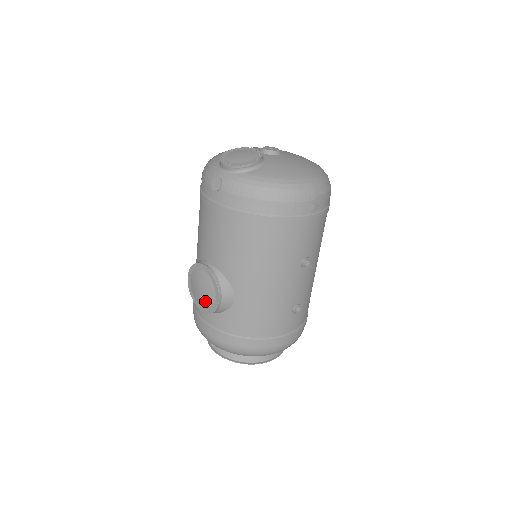
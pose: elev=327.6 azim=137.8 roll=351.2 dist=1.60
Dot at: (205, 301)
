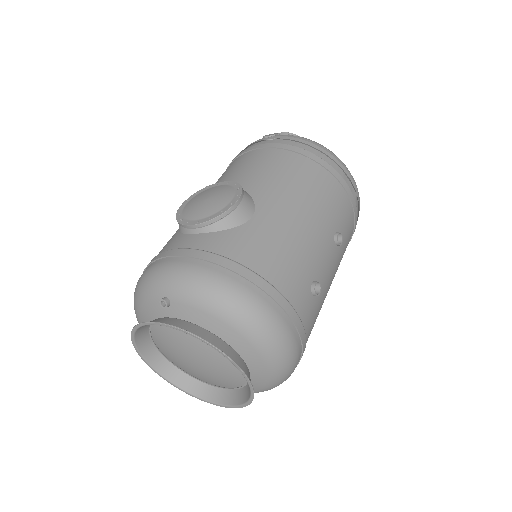
Dot at: (209, 208)
